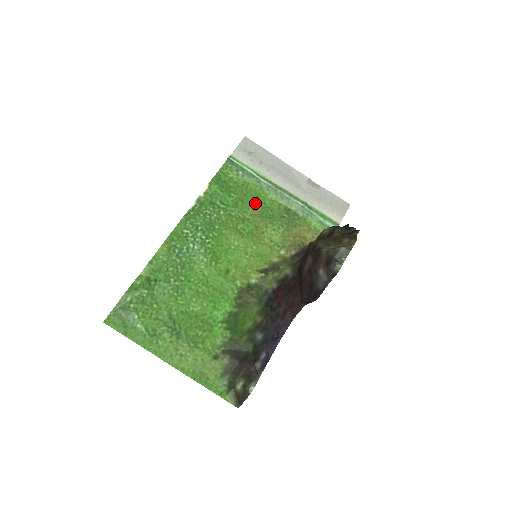
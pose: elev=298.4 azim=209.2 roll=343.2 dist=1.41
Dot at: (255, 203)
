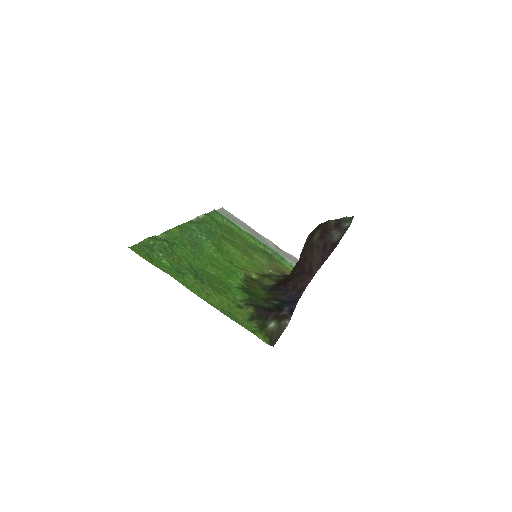
Dot at: (240, 239)
